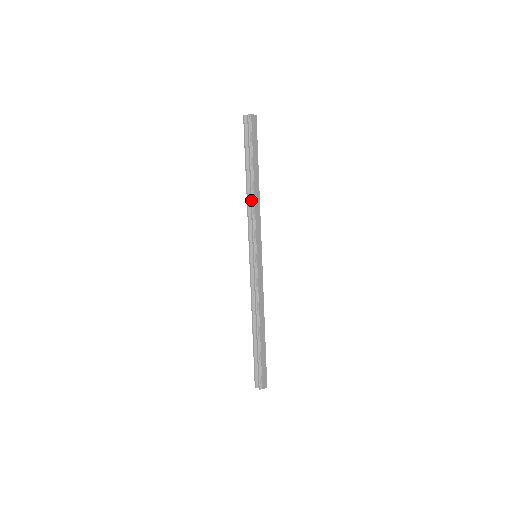
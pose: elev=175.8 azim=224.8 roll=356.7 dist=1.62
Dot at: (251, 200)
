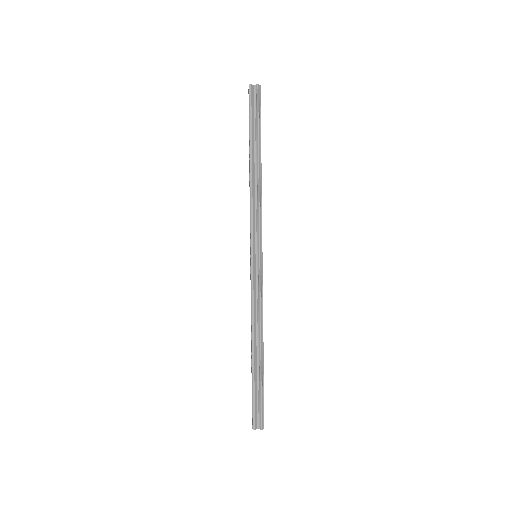
Dot at: (258, 186)
